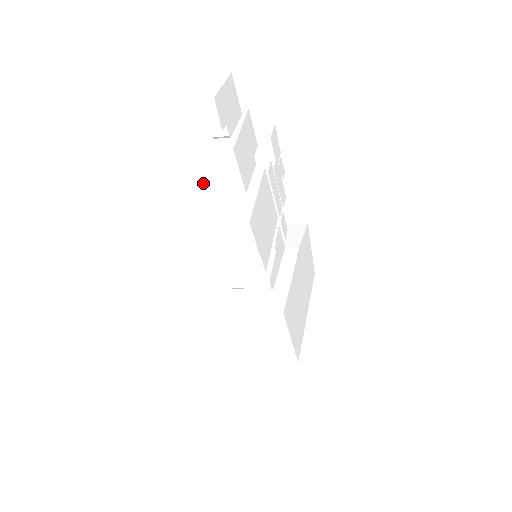
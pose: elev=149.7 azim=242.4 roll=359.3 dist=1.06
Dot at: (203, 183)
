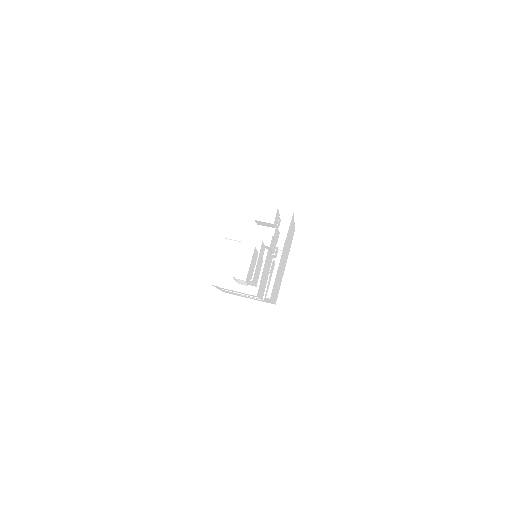
Dot at: (229, 253)
